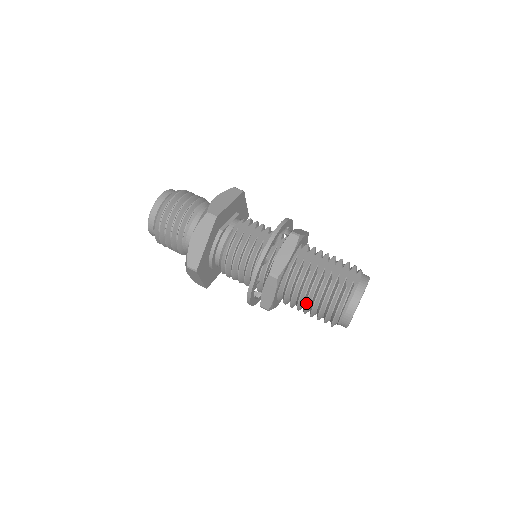
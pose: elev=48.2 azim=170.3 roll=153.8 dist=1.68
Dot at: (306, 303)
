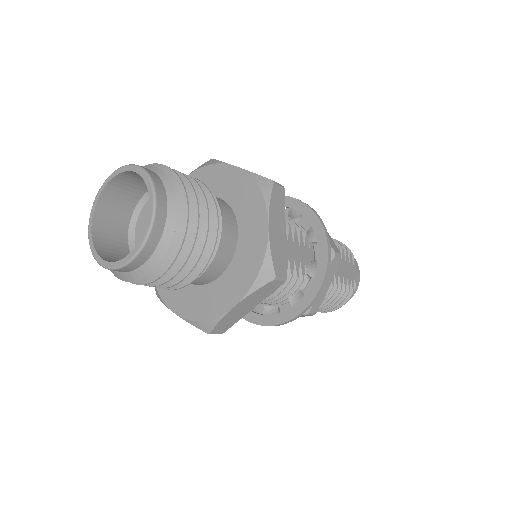
Dot at: occluded
